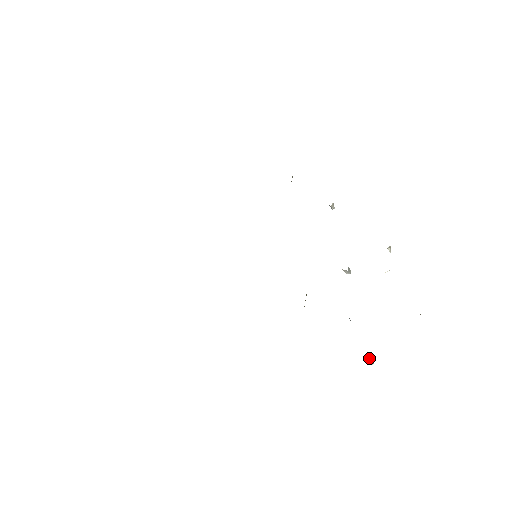
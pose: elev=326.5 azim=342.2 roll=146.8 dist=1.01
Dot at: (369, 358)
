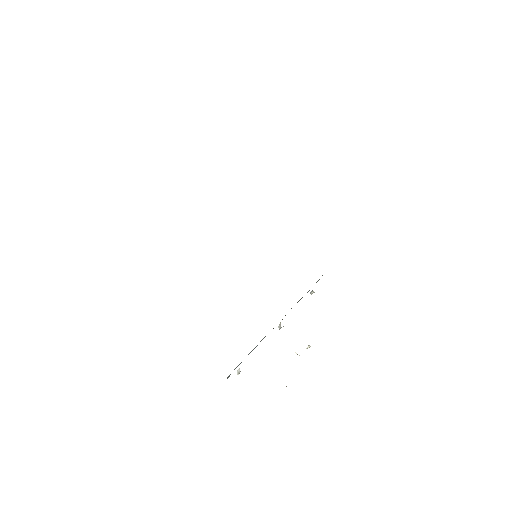
Dot at: occluded
